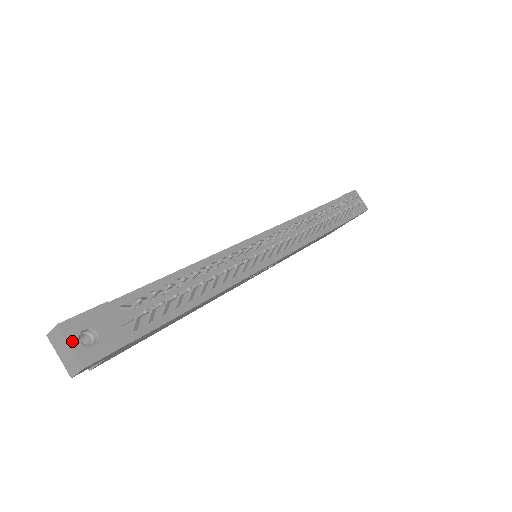
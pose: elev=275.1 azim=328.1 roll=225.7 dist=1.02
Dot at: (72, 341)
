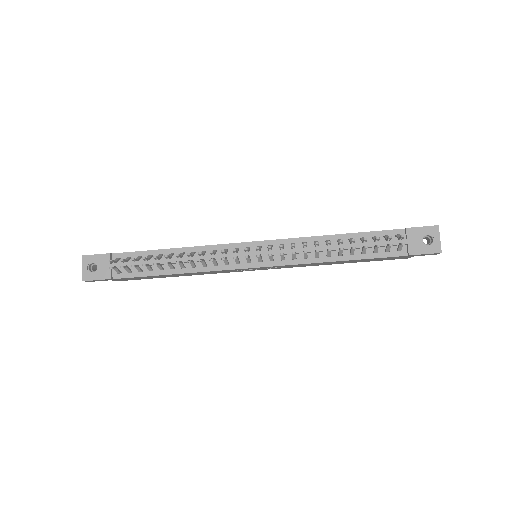
Dot at: (84, 266)
